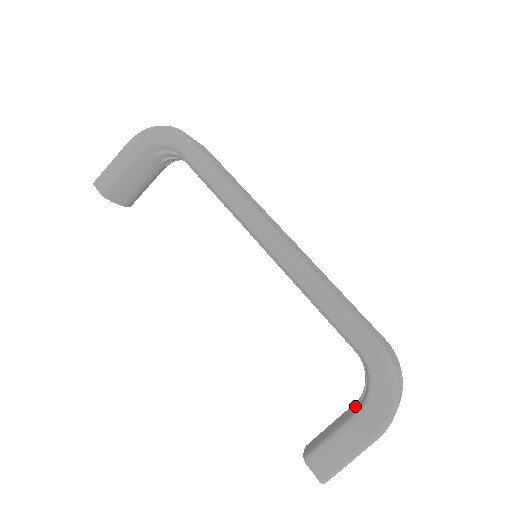
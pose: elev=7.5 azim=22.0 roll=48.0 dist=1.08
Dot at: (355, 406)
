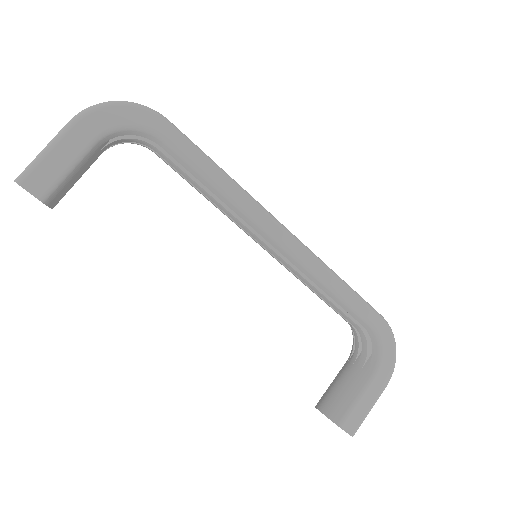
Dot at: (363, 369)
